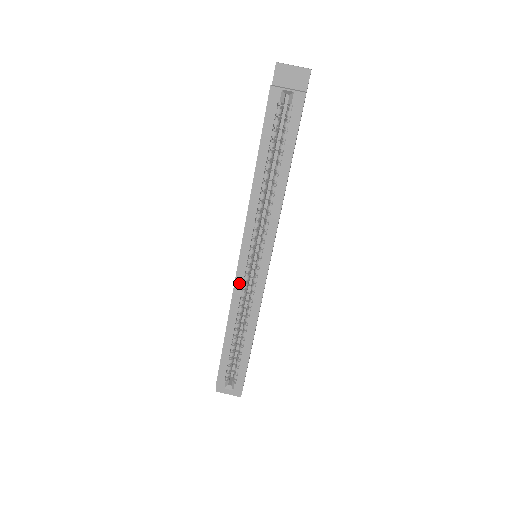
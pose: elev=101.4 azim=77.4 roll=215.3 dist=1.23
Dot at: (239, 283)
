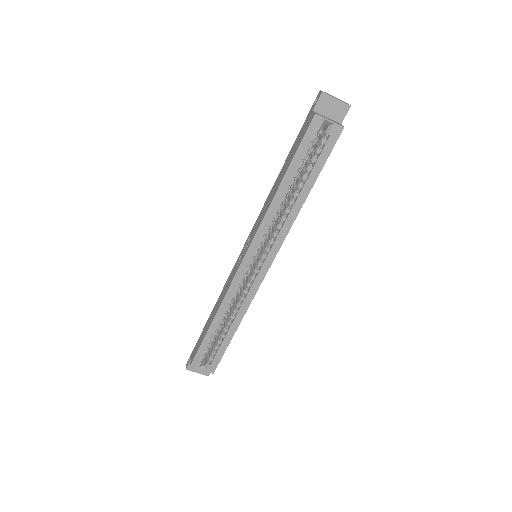
Dot at: (238, 279)
